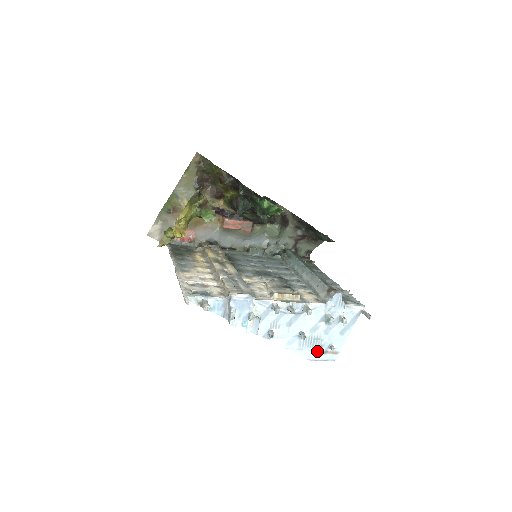
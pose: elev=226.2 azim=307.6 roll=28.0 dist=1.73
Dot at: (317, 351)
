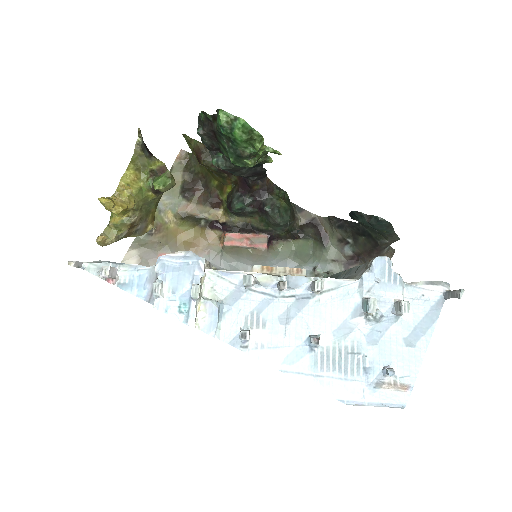
Dot at: (357, 381)
